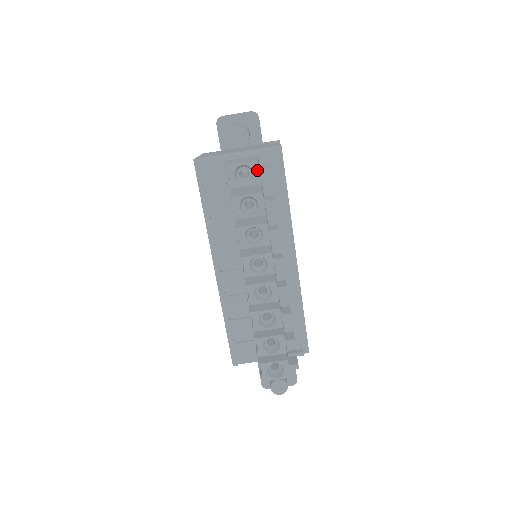
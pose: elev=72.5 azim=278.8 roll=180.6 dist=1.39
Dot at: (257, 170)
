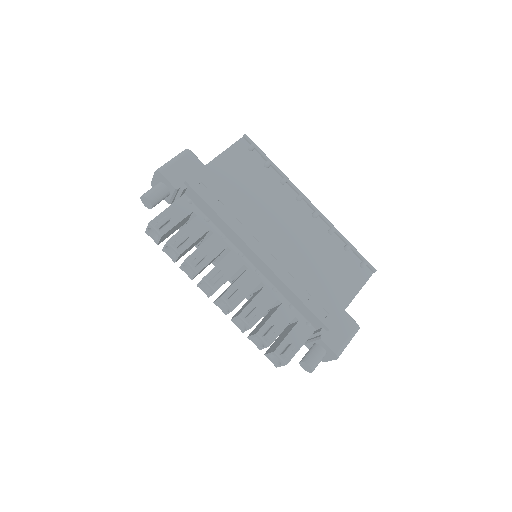
Dot at: (154, 229)
